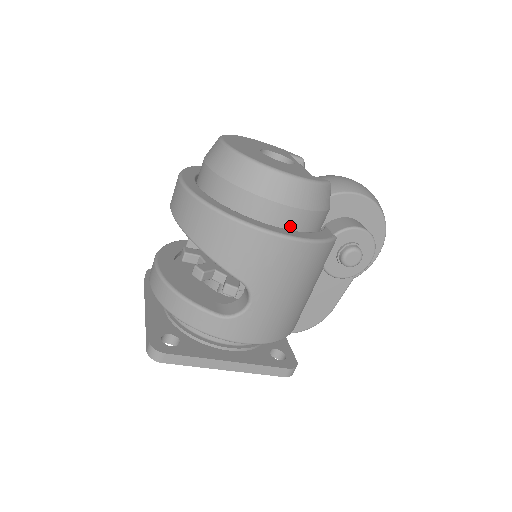
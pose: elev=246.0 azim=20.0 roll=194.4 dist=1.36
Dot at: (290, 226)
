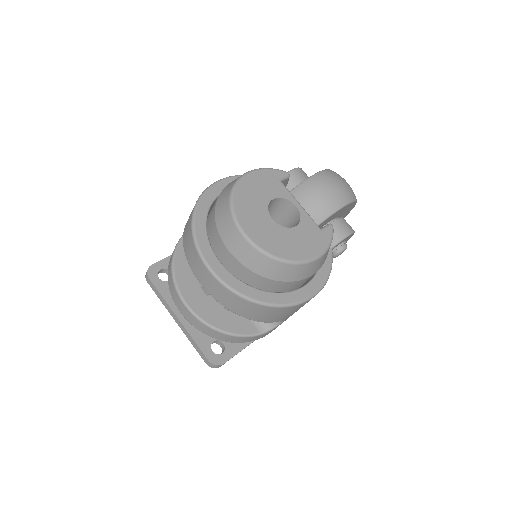
Dot at: occluded
